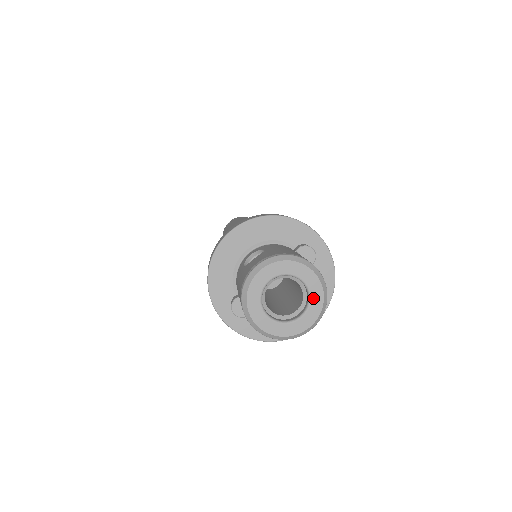
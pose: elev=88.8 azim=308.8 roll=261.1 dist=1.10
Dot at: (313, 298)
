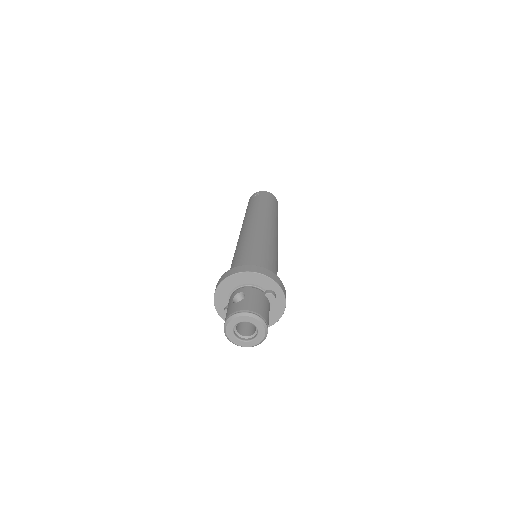
Dot at: (259, 334)
